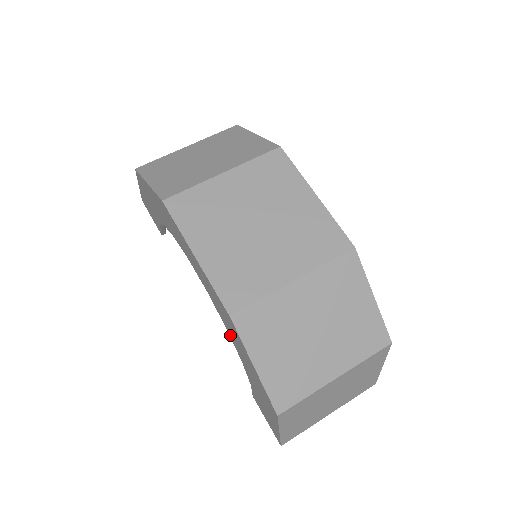
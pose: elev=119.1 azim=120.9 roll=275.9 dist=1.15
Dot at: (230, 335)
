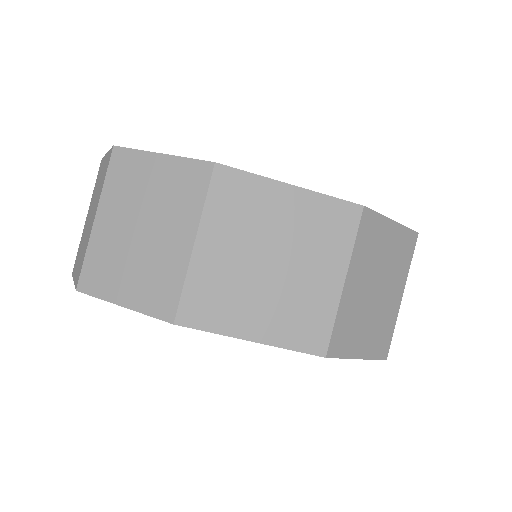
Dot at: occluded
